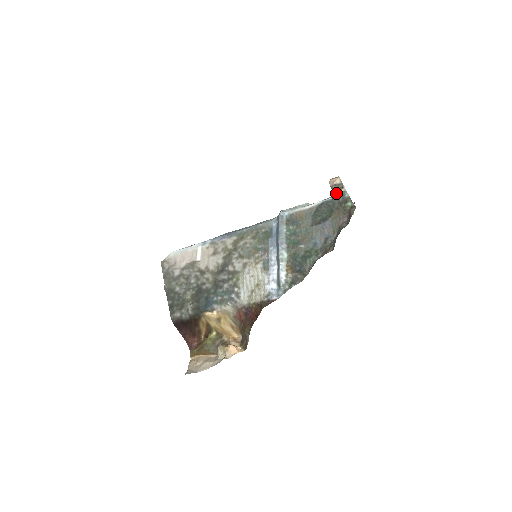
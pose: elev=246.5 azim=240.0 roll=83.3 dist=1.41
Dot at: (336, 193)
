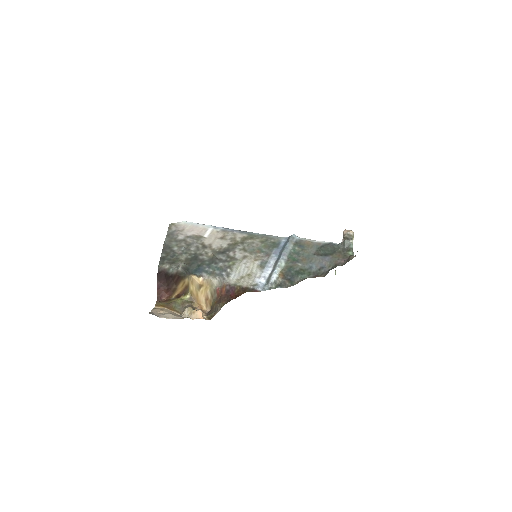
Dot at: (345, 241)
